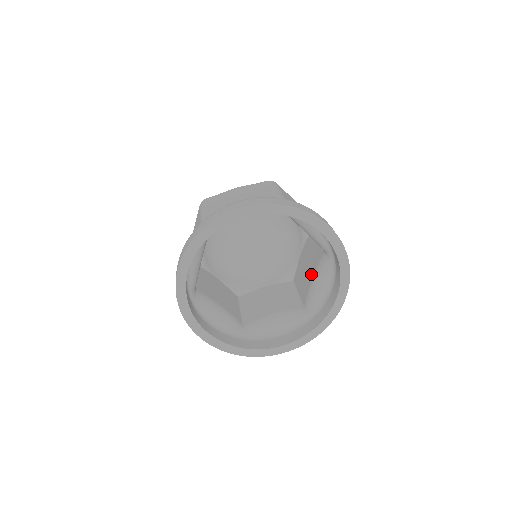
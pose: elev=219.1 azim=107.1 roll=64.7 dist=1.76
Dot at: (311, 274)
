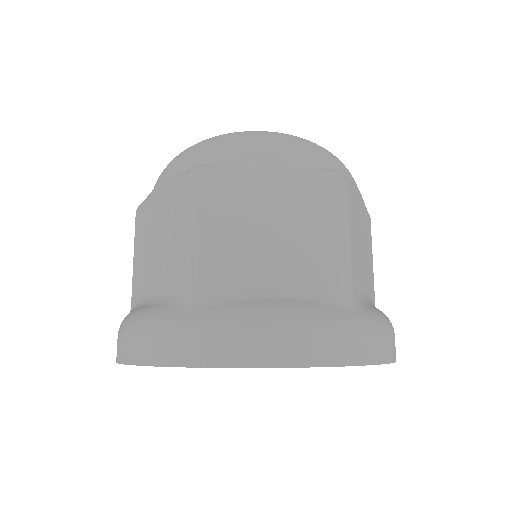
Dot at: occluded
